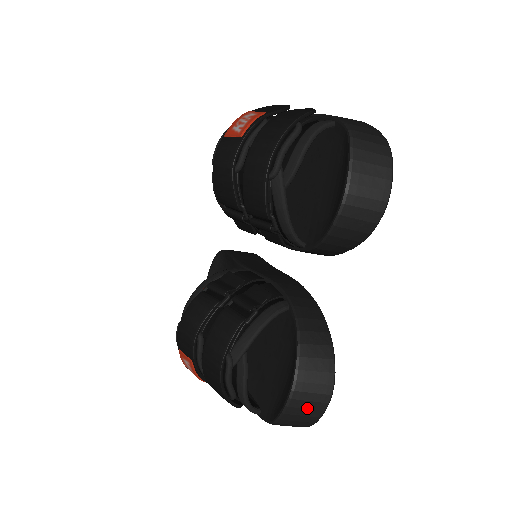
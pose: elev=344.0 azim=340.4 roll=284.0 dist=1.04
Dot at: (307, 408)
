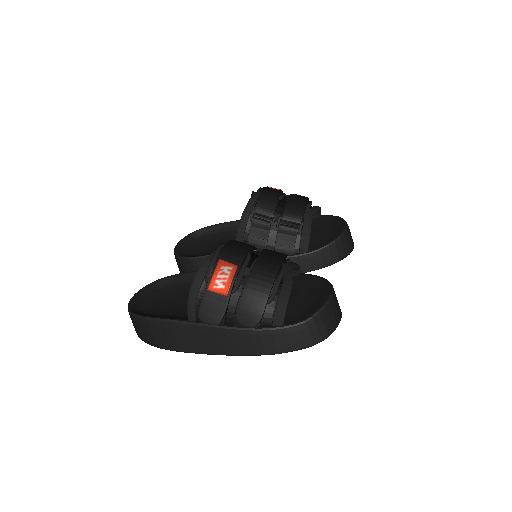
Dot at: (334, 314)
